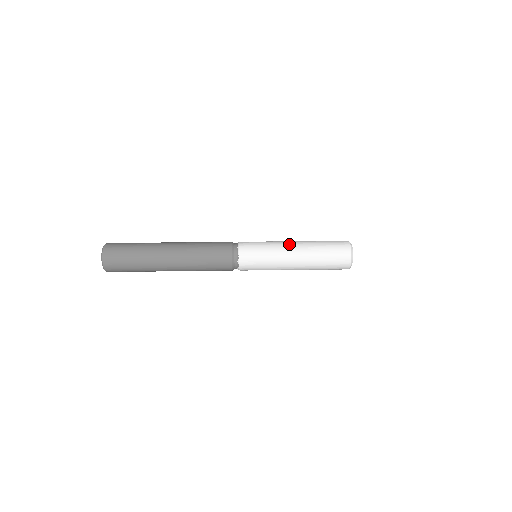
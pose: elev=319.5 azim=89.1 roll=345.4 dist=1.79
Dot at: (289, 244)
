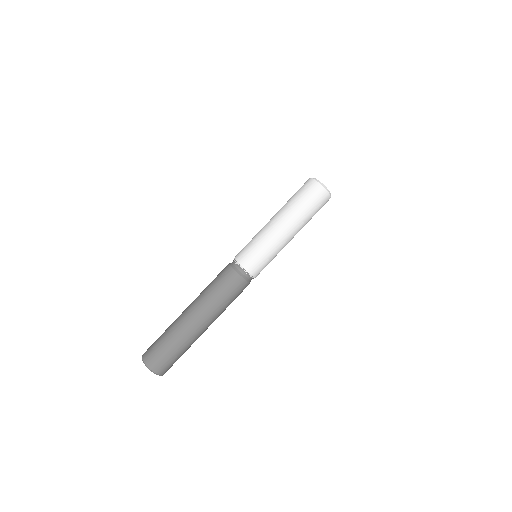
Dot at: (281, 233)
